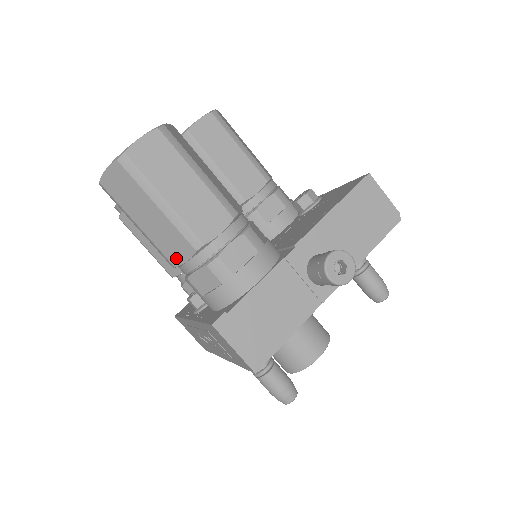
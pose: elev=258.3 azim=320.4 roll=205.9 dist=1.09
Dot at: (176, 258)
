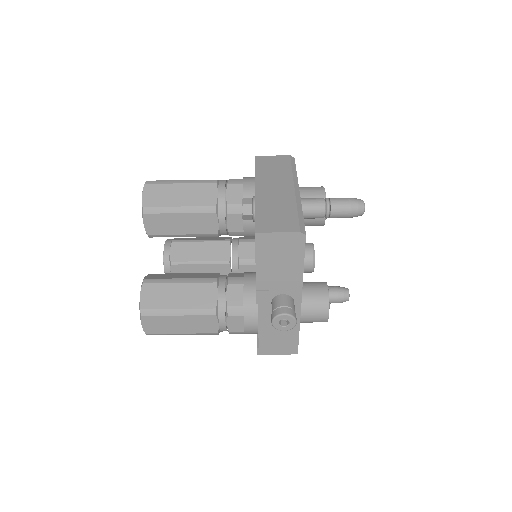
Dot at: occluded
